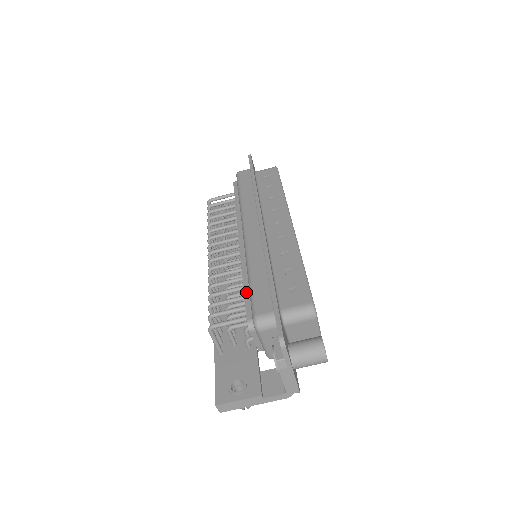
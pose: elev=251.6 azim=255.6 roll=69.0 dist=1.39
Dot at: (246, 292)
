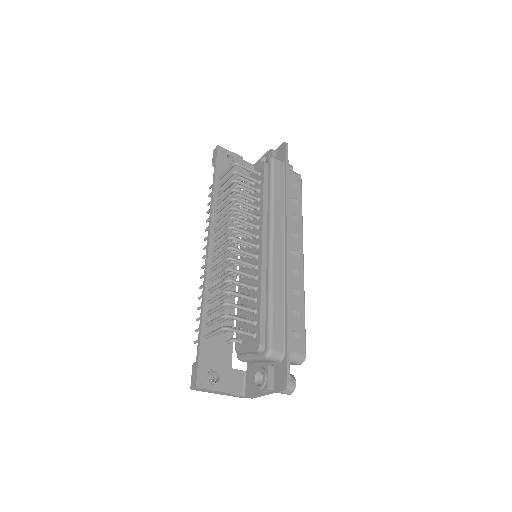
Dot at: (262, 313)
